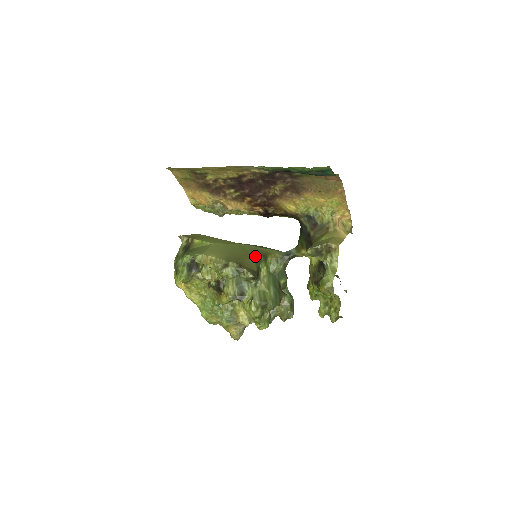
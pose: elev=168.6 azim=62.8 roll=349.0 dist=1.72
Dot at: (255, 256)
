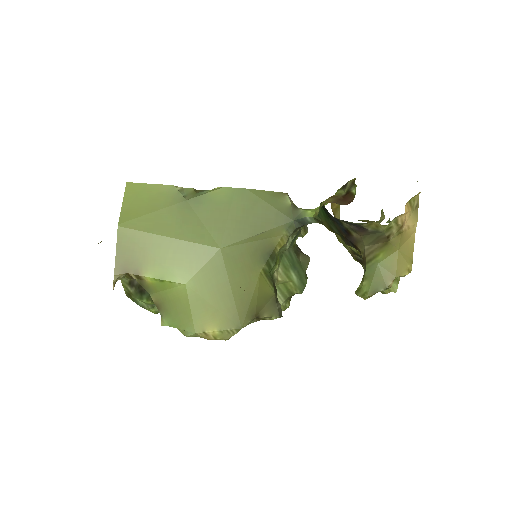
Dot at: (260, 269)
